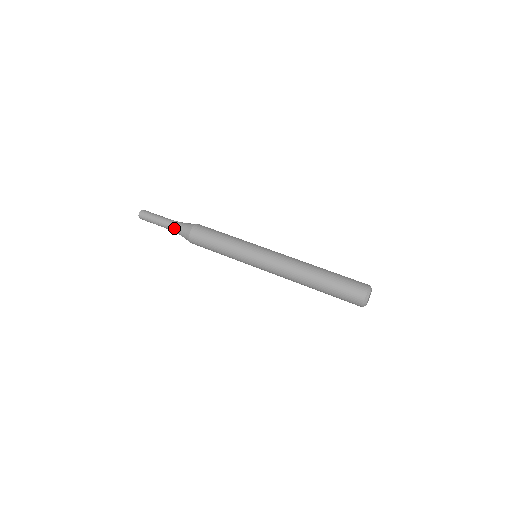
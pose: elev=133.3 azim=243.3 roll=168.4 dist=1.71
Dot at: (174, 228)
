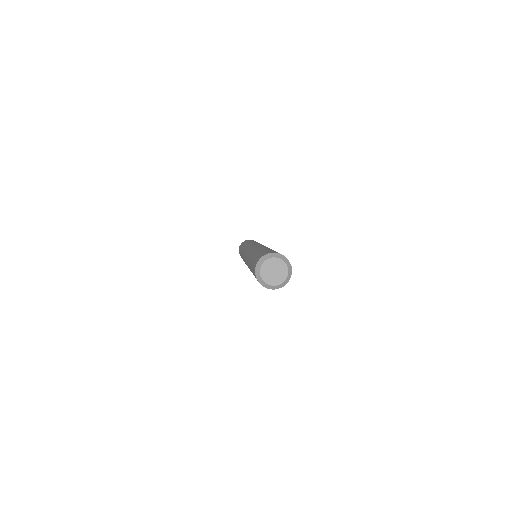
Dot at: occluded
